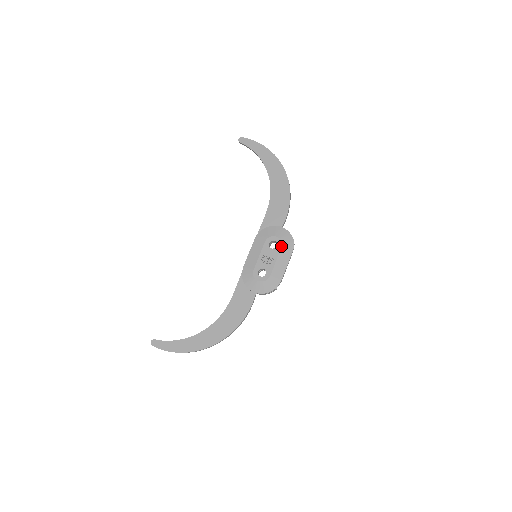
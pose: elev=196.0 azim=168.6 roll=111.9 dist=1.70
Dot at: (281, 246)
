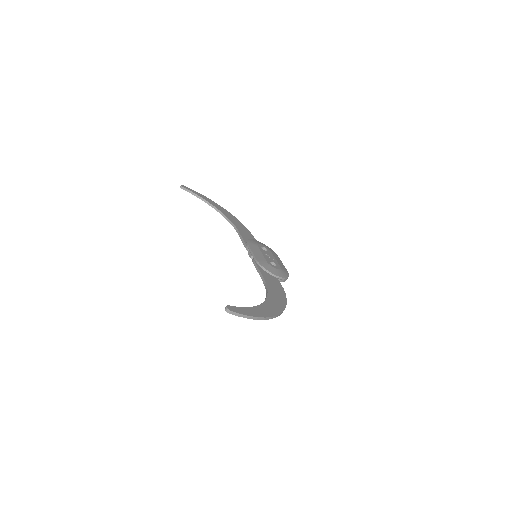
Dot at: (270, 251)
